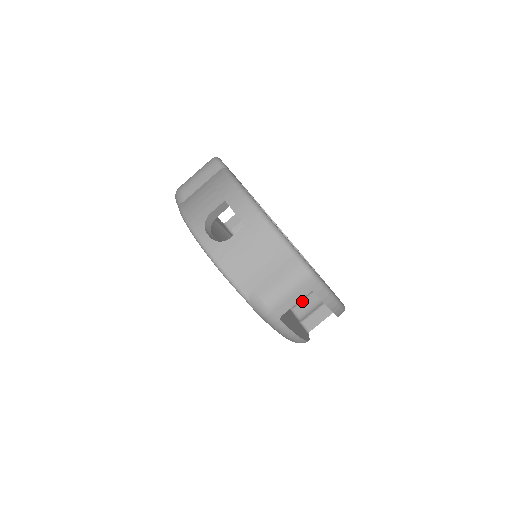
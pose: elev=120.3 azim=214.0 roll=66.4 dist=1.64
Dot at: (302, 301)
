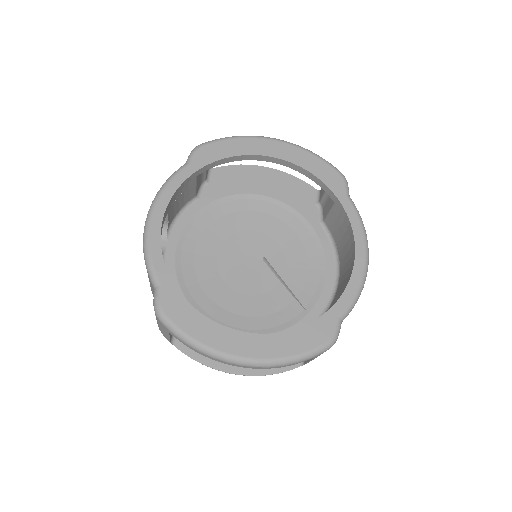
Dot at: occluded
